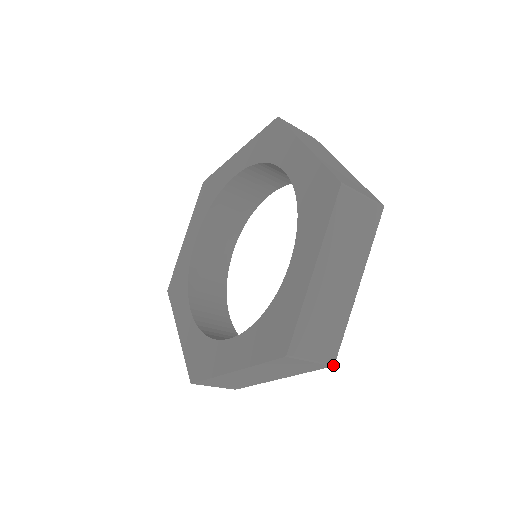
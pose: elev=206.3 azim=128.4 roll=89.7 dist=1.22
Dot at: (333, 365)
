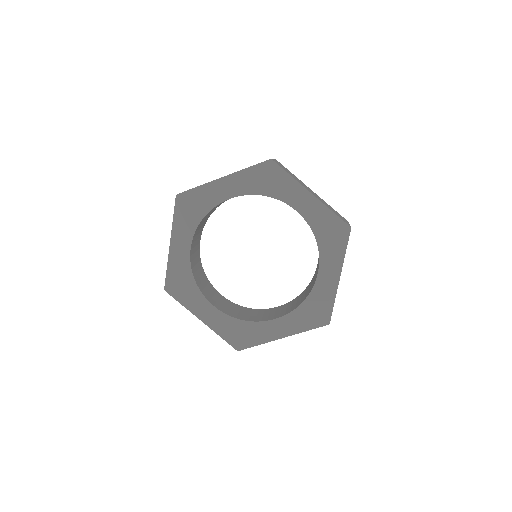
Dot at: occluded
